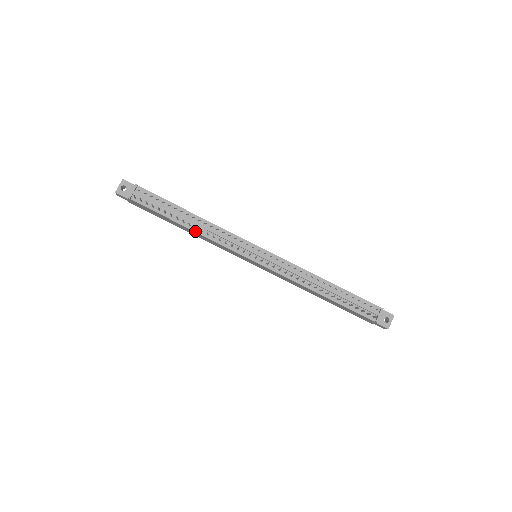
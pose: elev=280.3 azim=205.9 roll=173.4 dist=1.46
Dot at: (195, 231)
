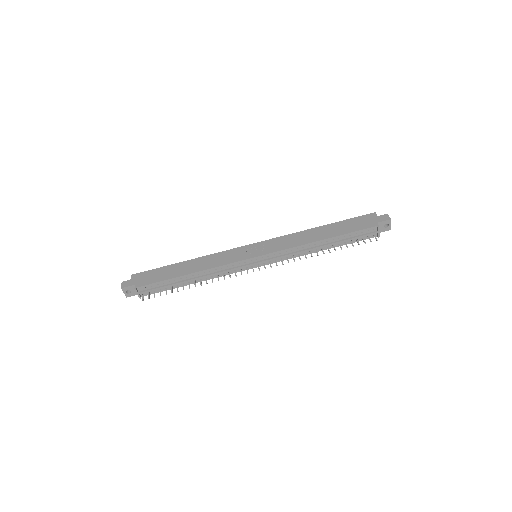
Dot at: occluded
